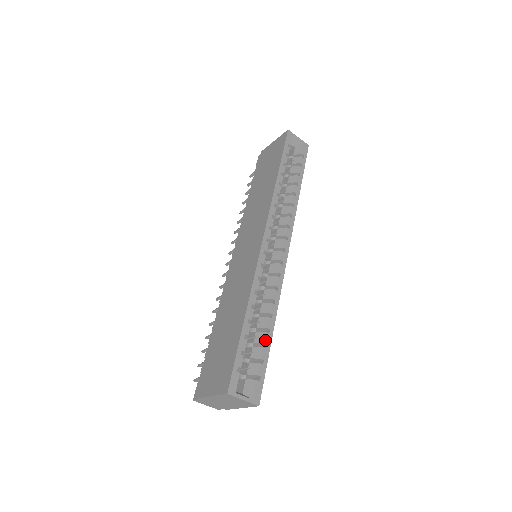
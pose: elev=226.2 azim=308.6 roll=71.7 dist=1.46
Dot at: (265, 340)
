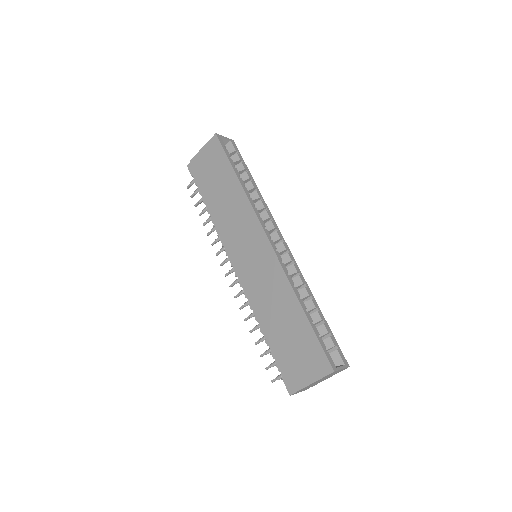
Dot at: (321, 317)
